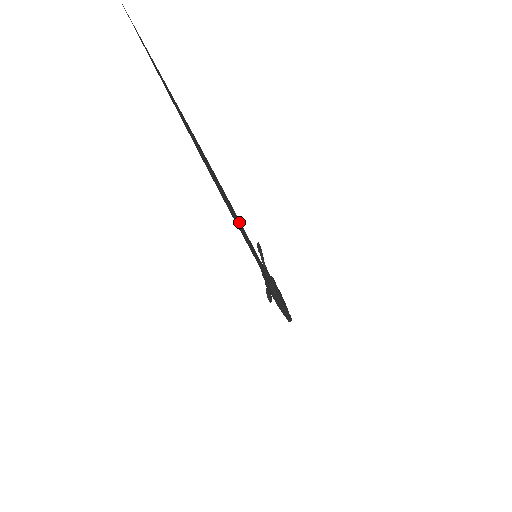
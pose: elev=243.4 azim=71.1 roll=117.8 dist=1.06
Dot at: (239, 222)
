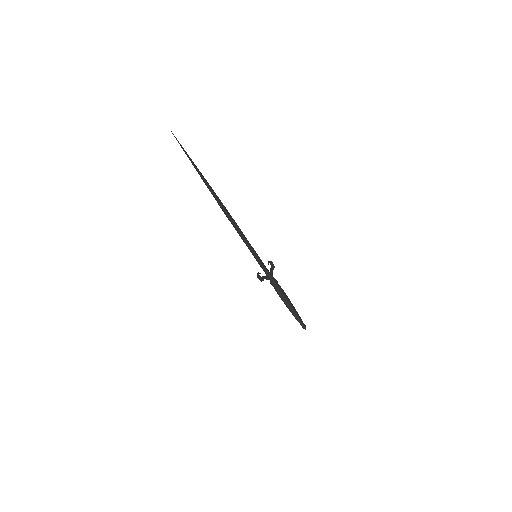
Dot at: (238, 229)
